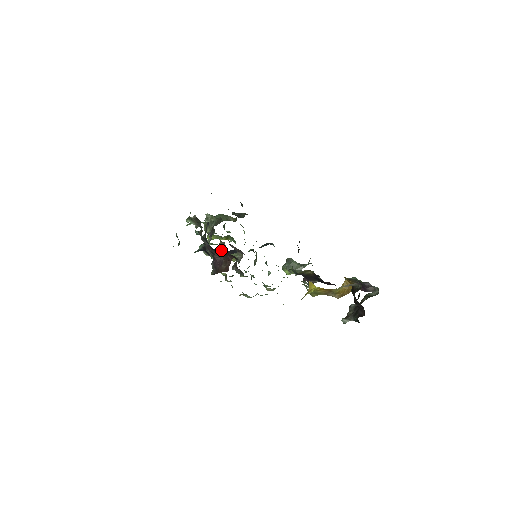
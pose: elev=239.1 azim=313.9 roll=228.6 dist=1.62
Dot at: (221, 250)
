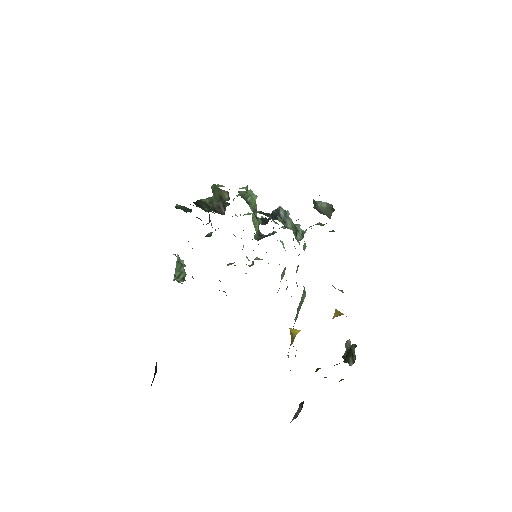
Dot at: occluded
